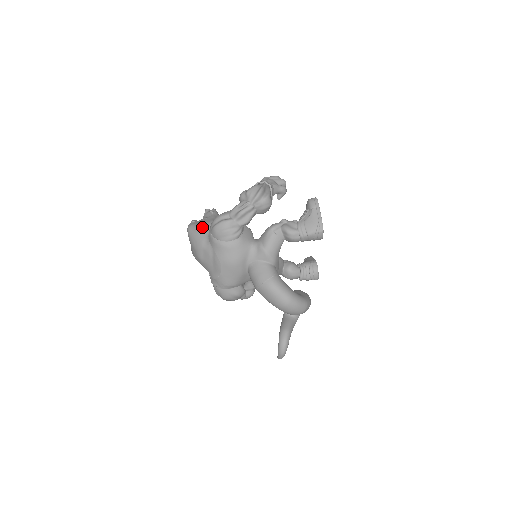
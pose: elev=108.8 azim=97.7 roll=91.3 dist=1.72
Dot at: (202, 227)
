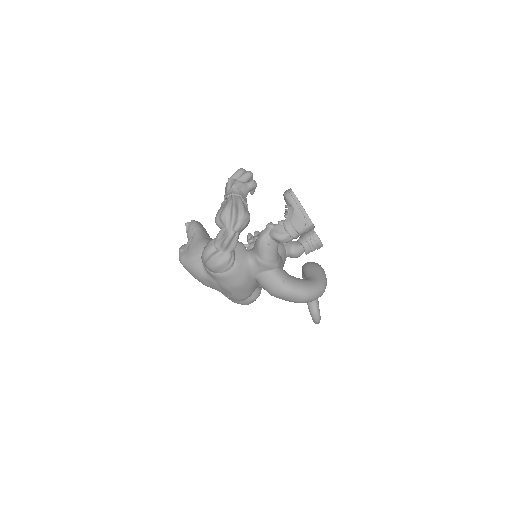
Dot at: (193, 258)
